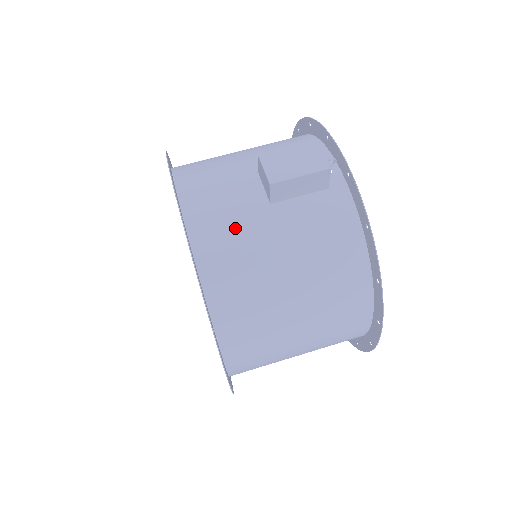
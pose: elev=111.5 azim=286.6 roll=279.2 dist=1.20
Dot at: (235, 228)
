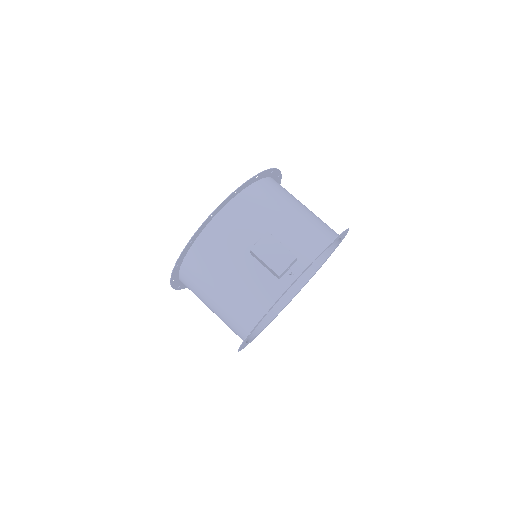
Dot at: (226, 244)
